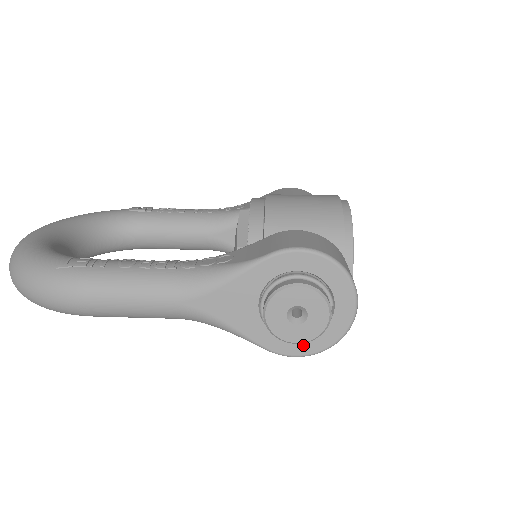
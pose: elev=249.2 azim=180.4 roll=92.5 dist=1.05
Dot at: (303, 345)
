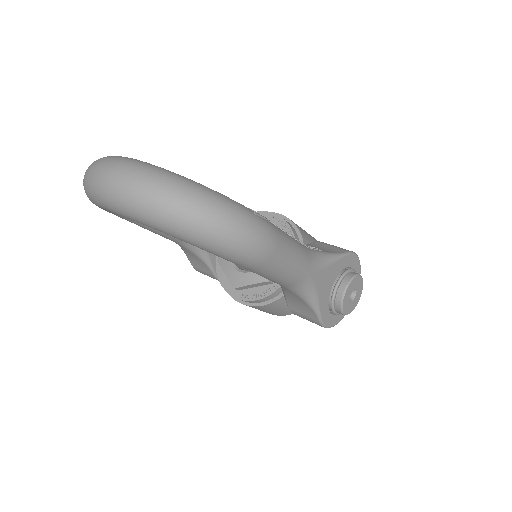
Dot at: (333, 319)
